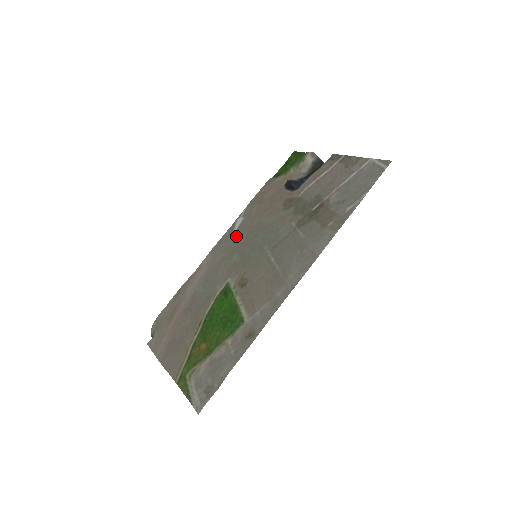
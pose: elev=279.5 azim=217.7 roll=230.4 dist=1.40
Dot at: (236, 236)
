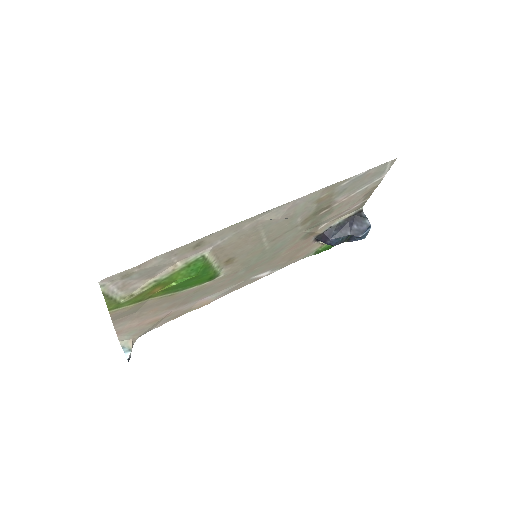
Dot at: (254, 274)
